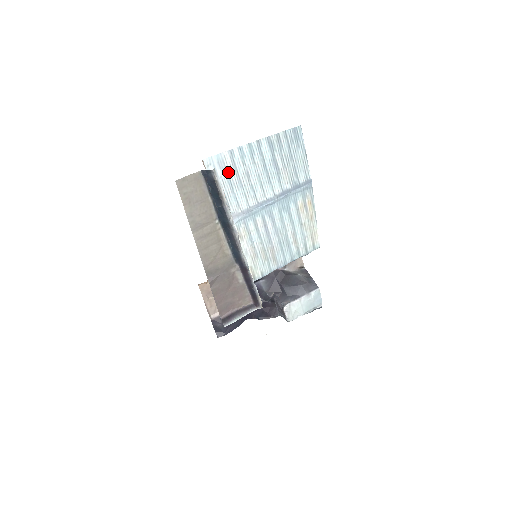
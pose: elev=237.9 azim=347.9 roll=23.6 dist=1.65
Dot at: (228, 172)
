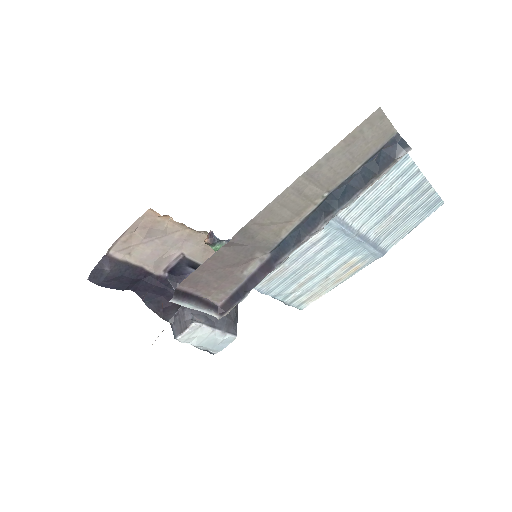
Dot at: occluded
